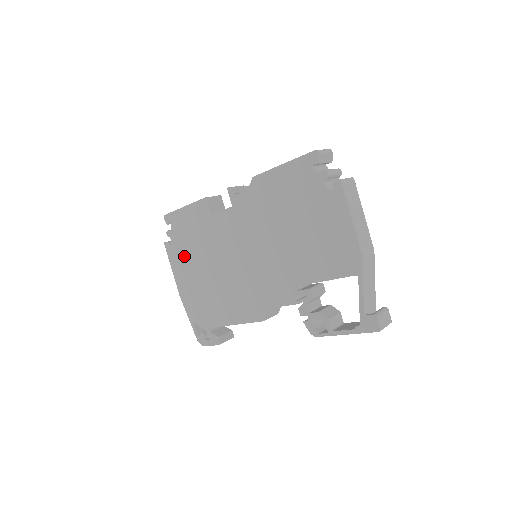
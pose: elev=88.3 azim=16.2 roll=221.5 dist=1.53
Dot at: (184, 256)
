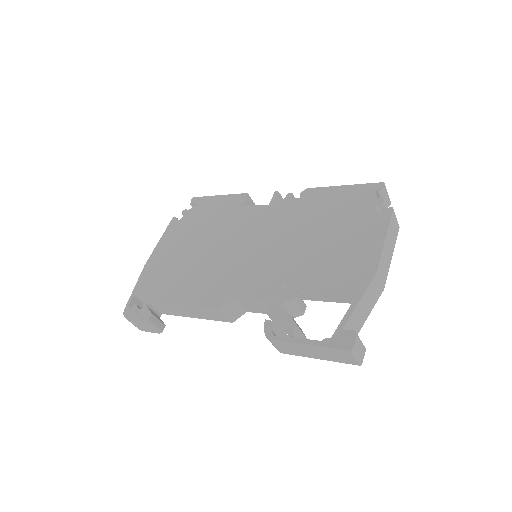
Dot at: (183, 232)
